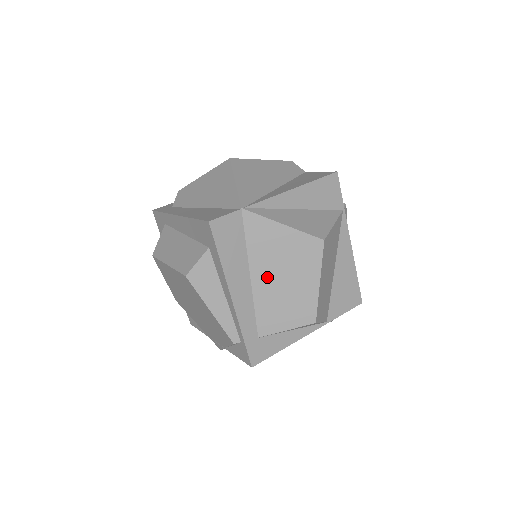
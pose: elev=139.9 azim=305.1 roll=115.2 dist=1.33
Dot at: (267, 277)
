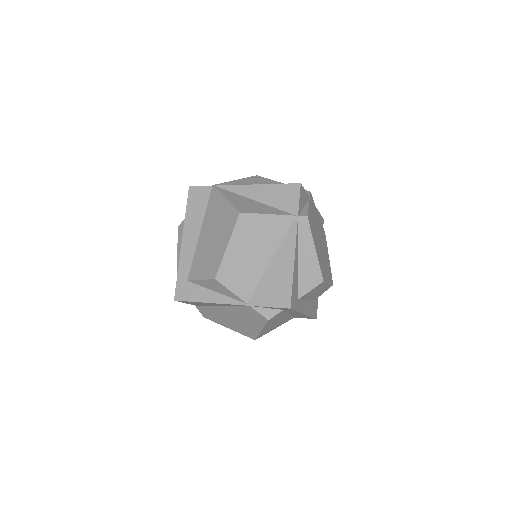
Dot at: (206, 235)
